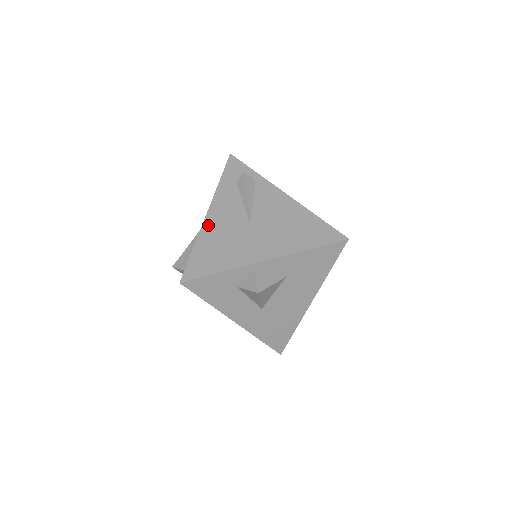
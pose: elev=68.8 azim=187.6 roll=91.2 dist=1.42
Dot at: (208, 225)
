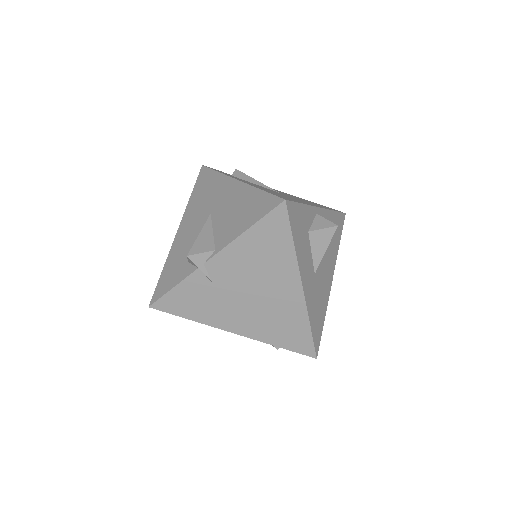
Dot at: (250, 184)
